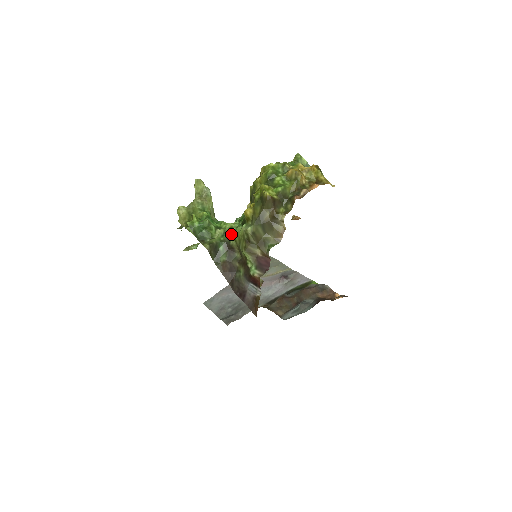
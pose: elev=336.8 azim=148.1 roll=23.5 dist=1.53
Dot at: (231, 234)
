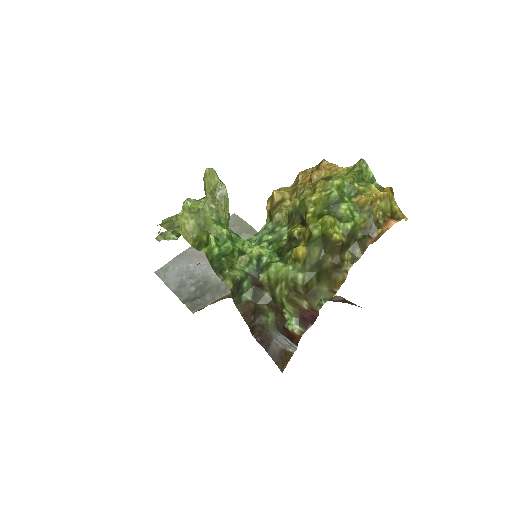
Dot at: (260, 264)
